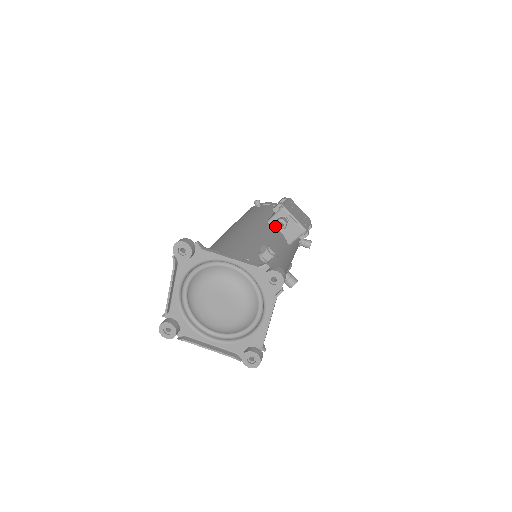
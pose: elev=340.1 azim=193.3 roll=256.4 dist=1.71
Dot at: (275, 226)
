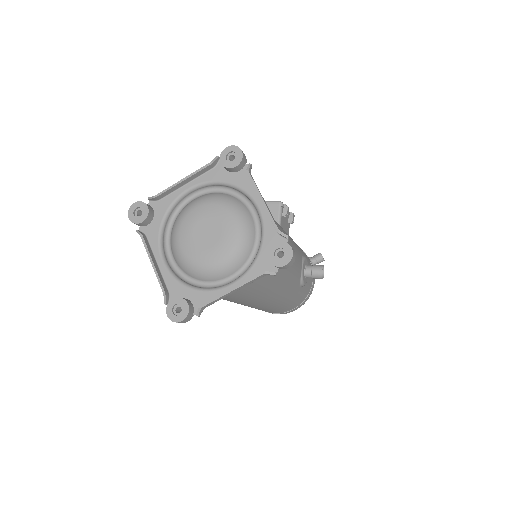
Dot at: occluded
